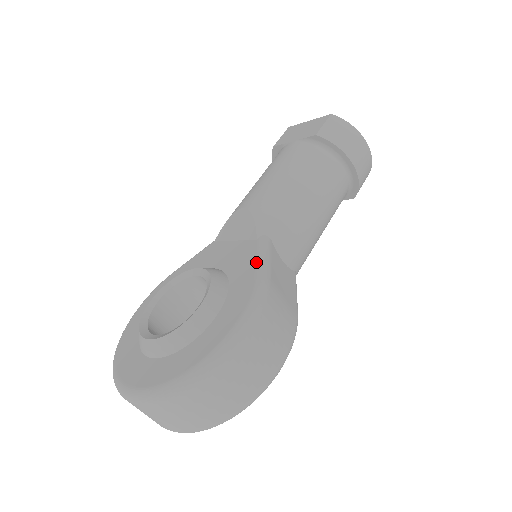
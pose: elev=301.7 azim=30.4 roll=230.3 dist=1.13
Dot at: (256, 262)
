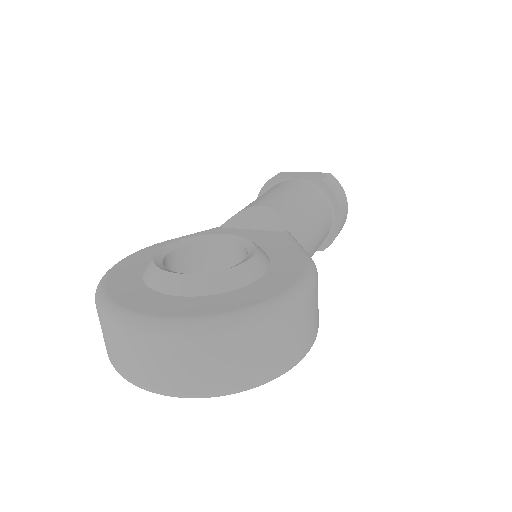
Dot at: (295, 244)
